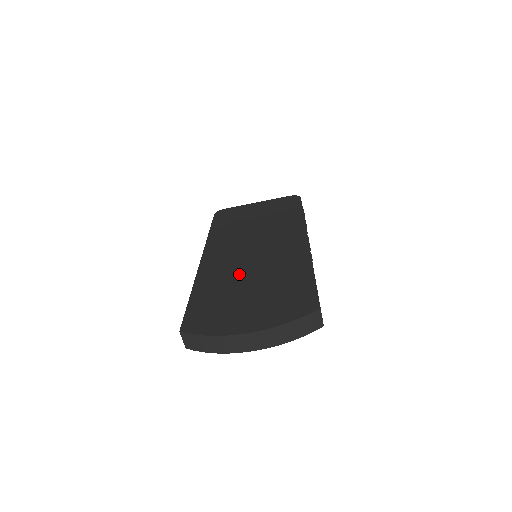
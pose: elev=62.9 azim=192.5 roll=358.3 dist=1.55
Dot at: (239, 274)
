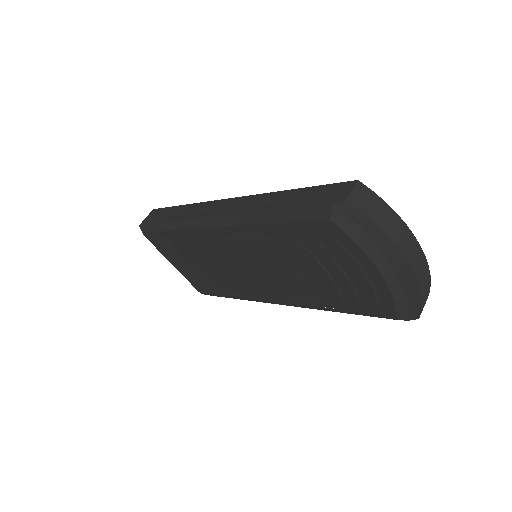
Dot at: occluded
